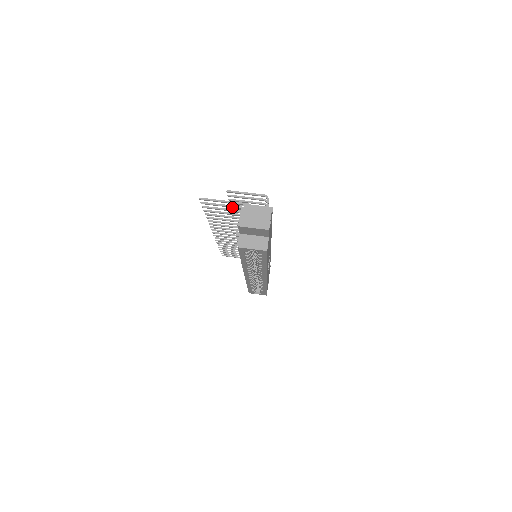
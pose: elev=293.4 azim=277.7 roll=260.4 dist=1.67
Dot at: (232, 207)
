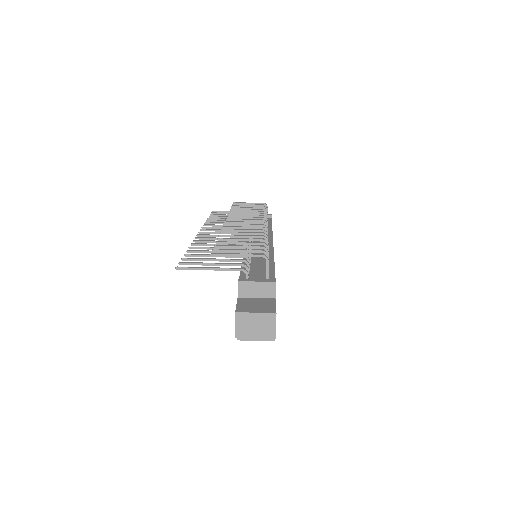
Dot at: (221, 265)
